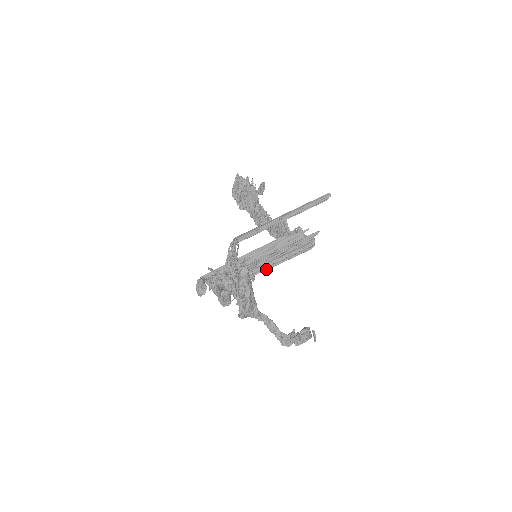
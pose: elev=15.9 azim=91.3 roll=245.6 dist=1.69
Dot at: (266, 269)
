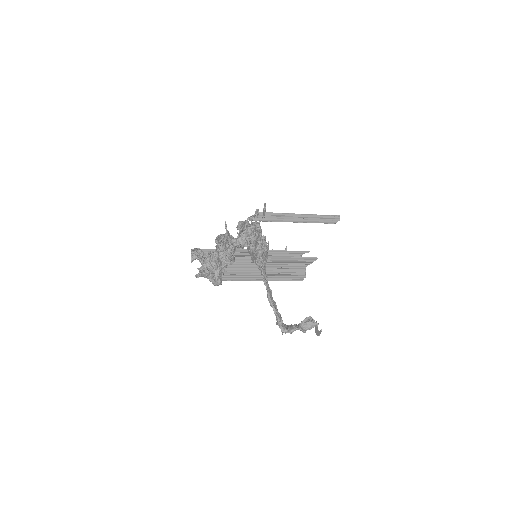
Dot at: (257, 279)
